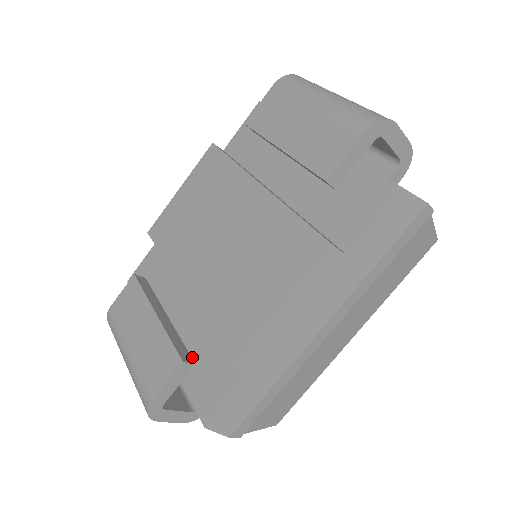
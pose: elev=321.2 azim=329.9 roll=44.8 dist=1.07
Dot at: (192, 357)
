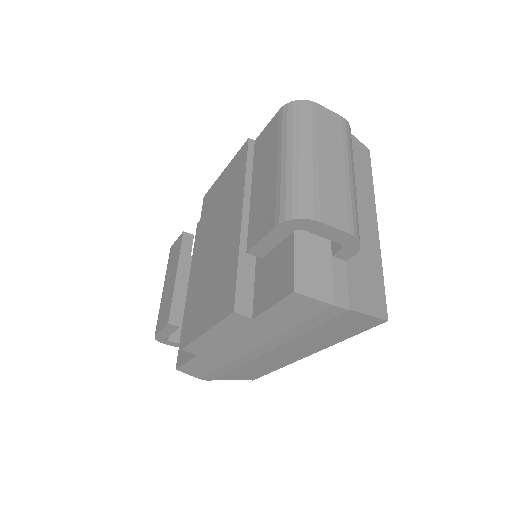
Dot at: occluded
